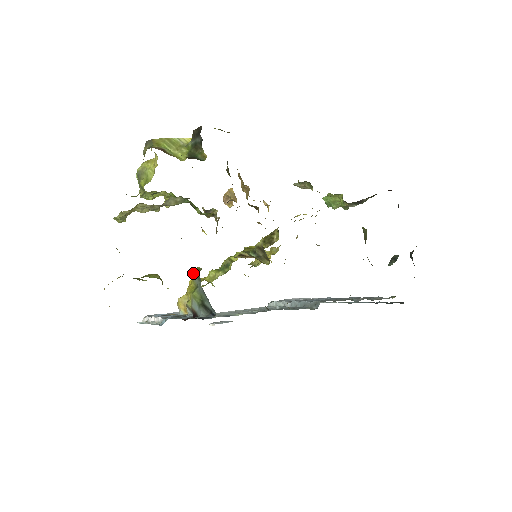
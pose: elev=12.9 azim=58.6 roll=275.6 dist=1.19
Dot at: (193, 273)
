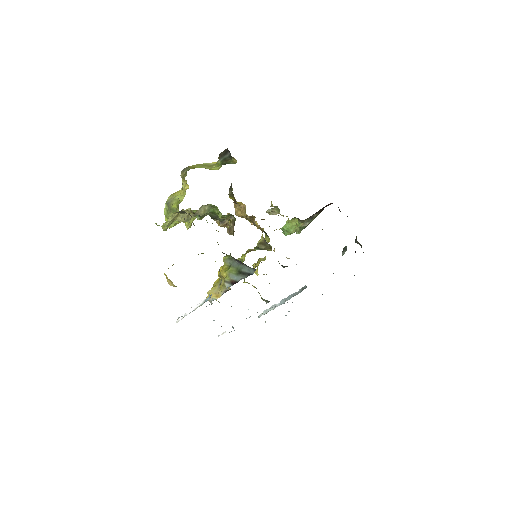
Dot at: (224, 258)
